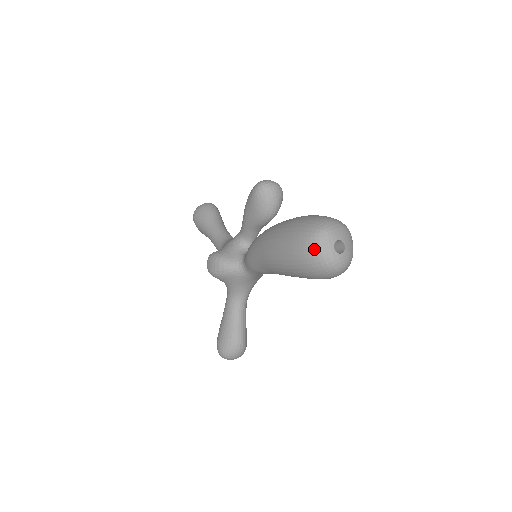
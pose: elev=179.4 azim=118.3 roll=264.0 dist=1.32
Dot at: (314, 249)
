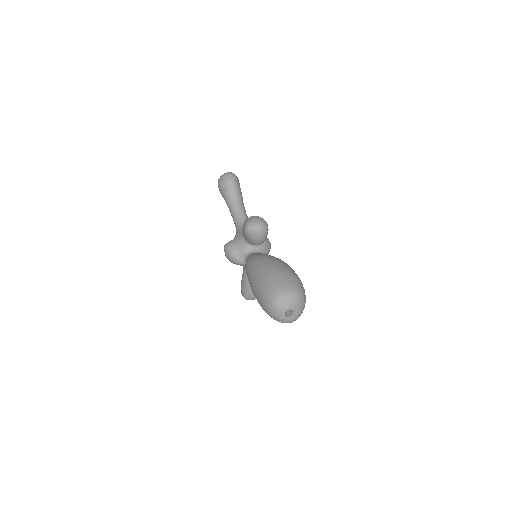
Dot at: (272, 314)
